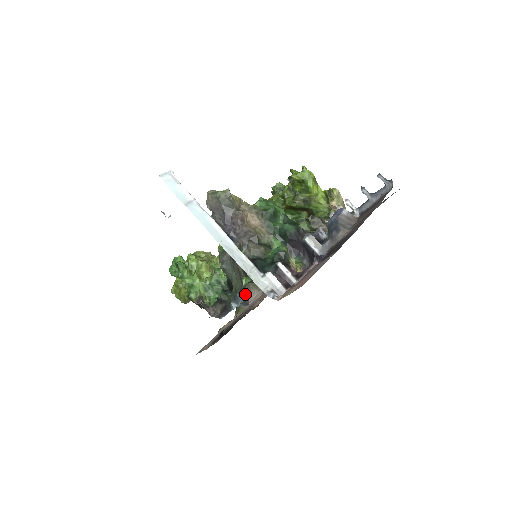
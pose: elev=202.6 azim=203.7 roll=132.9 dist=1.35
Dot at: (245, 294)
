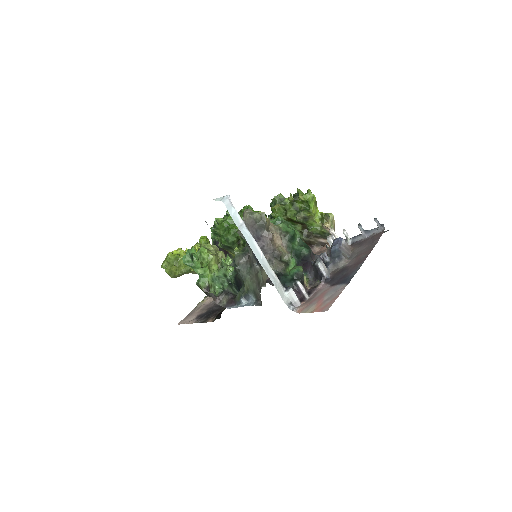
Dot at: (258, 296)
